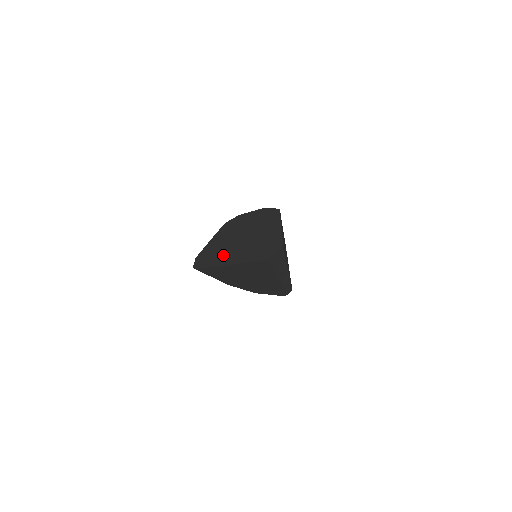
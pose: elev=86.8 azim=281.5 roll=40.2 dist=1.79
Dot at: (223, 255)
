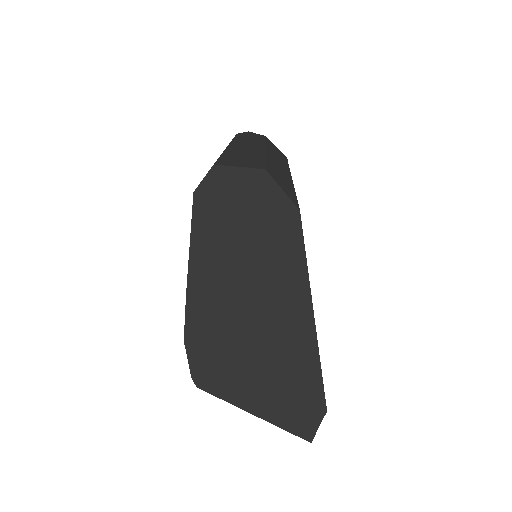
Dot at: (233, 369)
